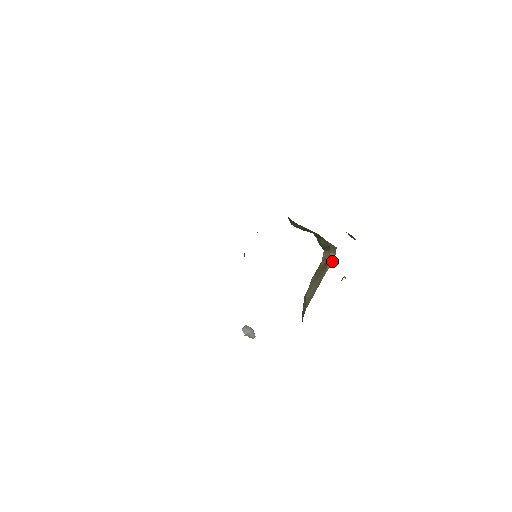
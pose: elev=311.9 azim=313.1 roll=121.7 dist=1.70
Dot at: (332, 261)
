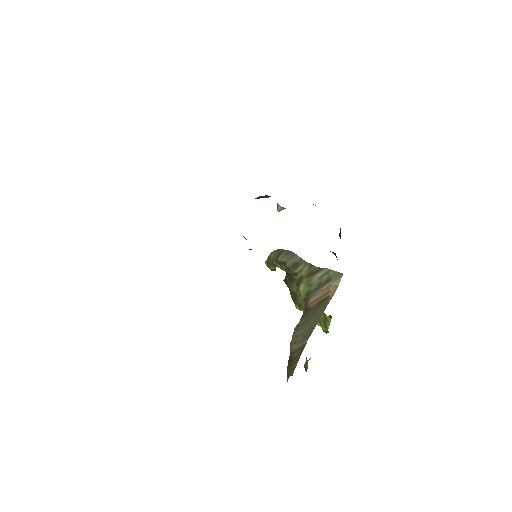
Dot at: (334, 292)
